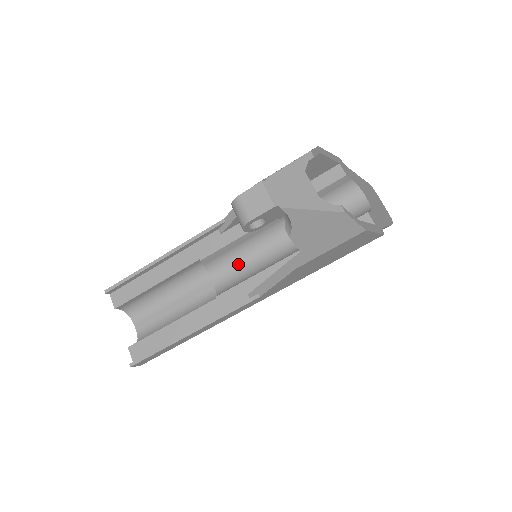
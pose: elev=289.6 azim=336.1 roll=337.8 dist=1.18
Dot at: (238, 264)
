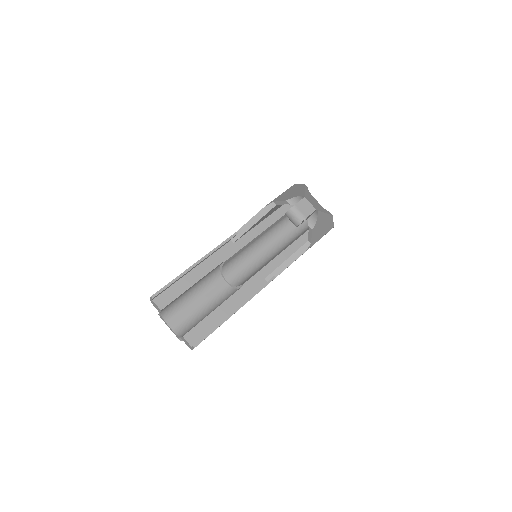
Dot at: (241, 264)
